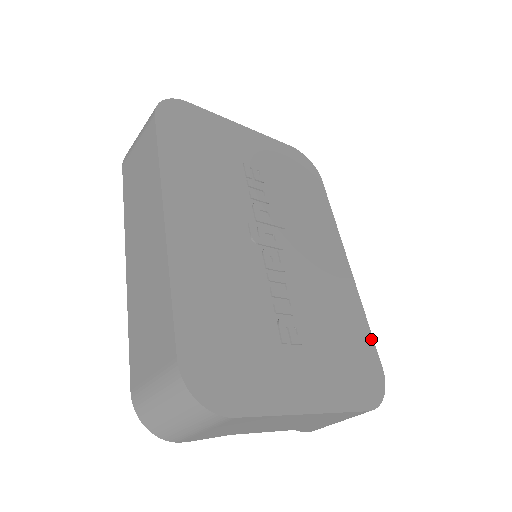
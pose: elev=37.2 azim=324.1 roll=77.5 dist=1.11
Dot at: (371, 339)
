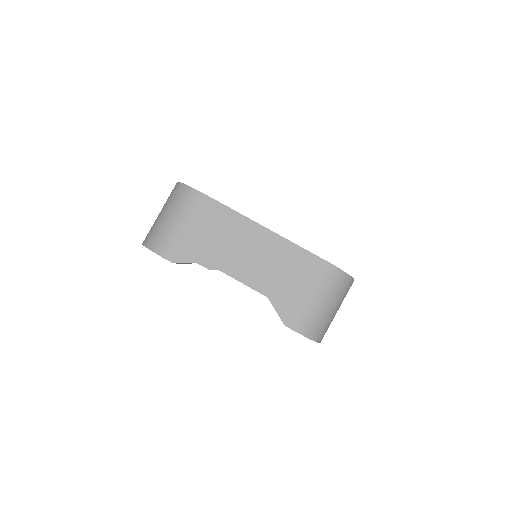
Dot at: occluded
